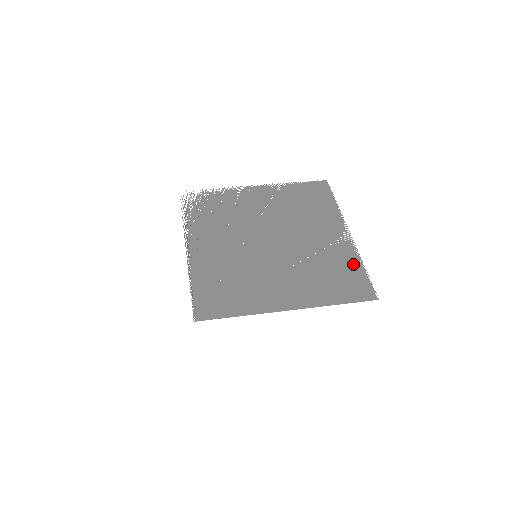
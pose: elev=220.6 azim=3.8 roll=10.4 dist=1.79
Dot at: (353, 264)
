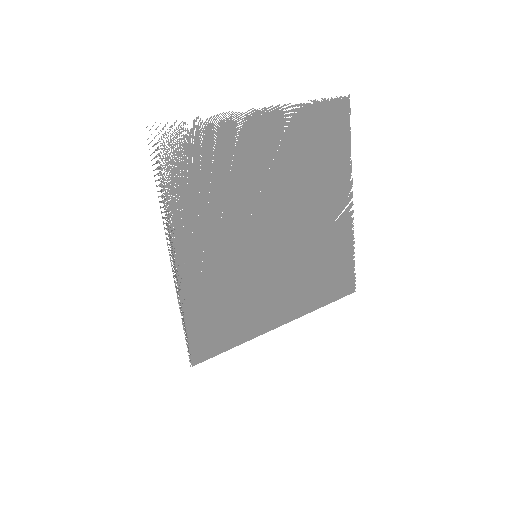
Dot at: (346, 250)
